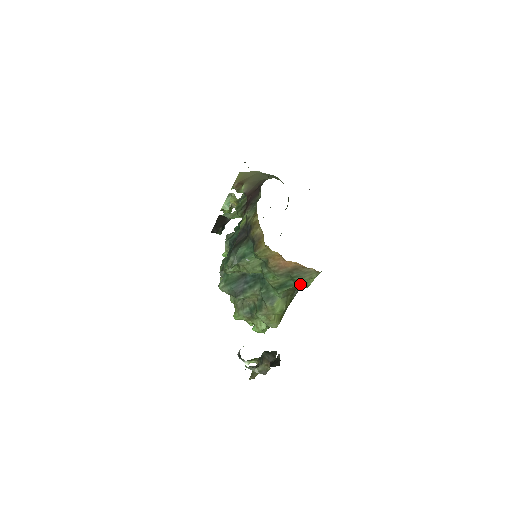
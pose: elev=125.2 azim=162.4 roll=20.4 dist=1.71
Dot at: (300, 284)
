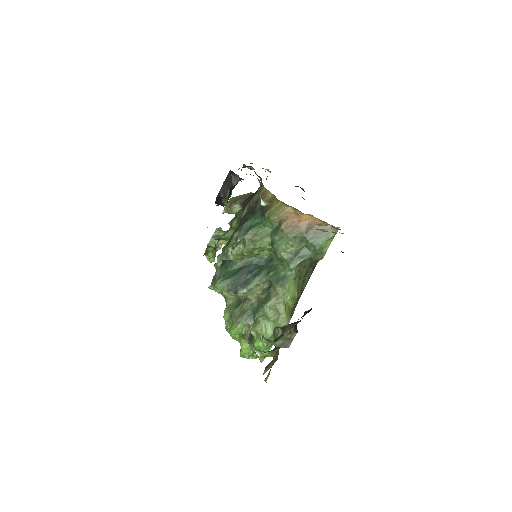
Dot at: (316, 249)
